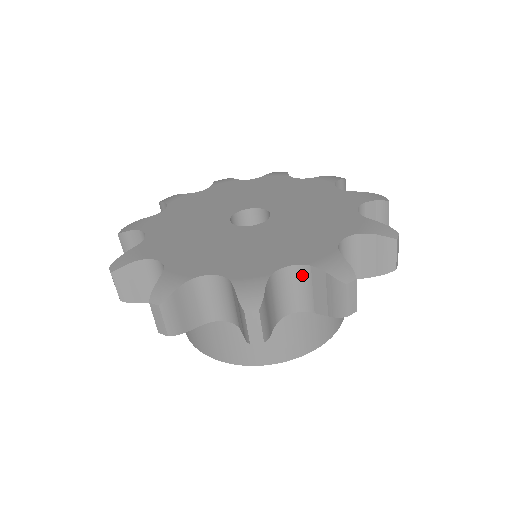
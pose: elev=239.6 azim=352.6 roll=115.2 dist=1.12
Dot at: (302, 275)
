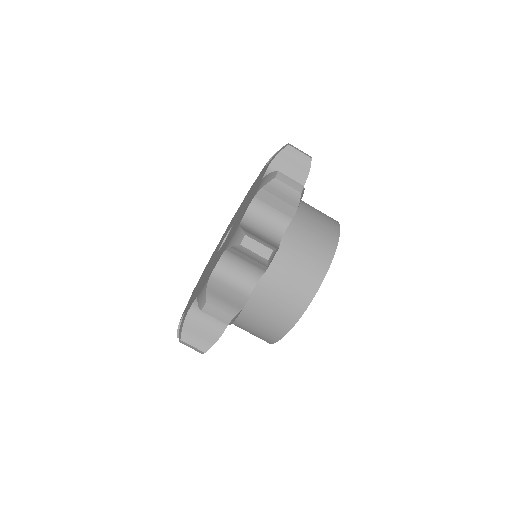
Dot at: (231, 258)
